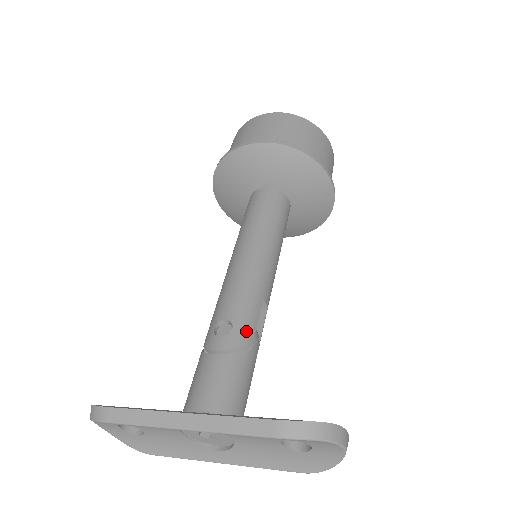
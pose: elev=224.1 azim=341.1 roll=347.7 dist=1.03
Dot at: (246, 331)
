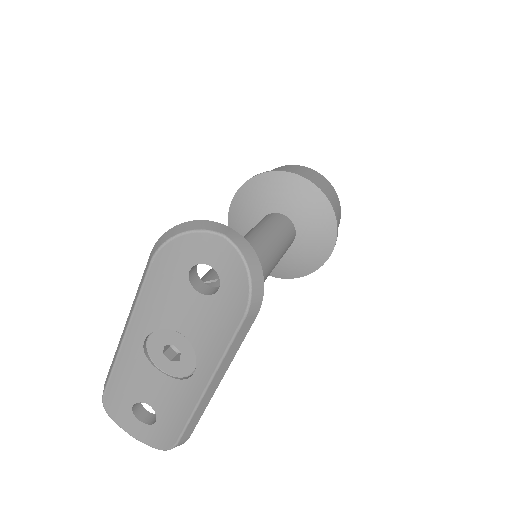
Dot at: (211, 275)
